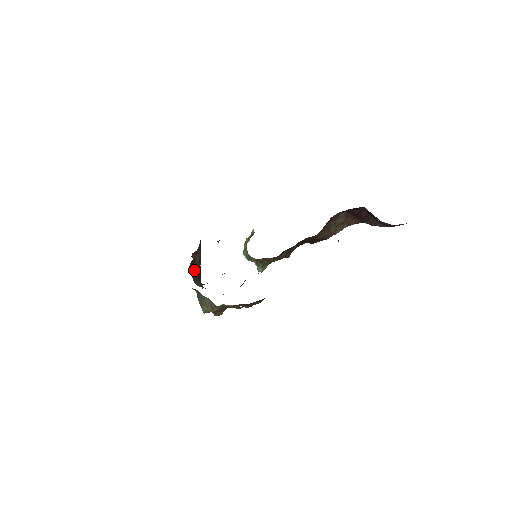
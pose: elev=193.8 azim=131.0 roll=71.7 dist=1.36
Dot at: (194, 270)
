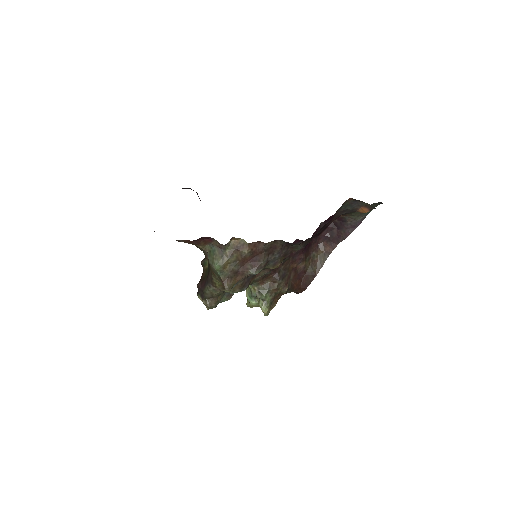
Dot at: (203, 278)
